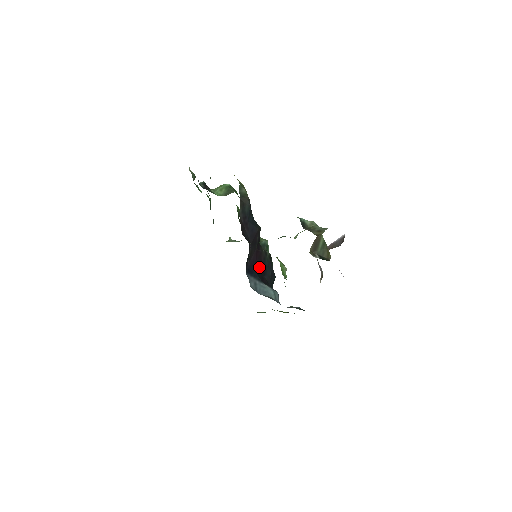
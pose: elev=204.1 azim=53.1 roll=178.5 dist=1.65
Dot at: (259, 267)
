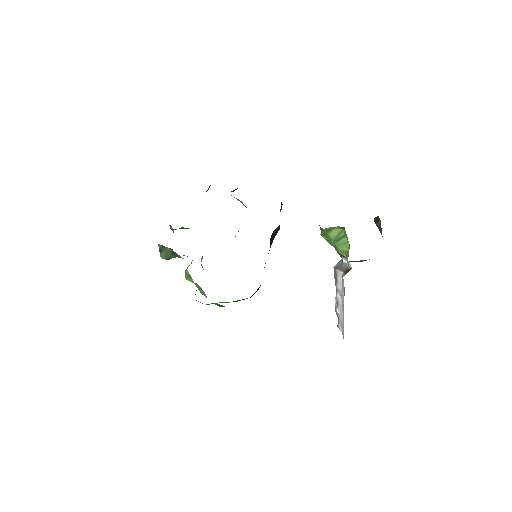
Dot at: occluded
